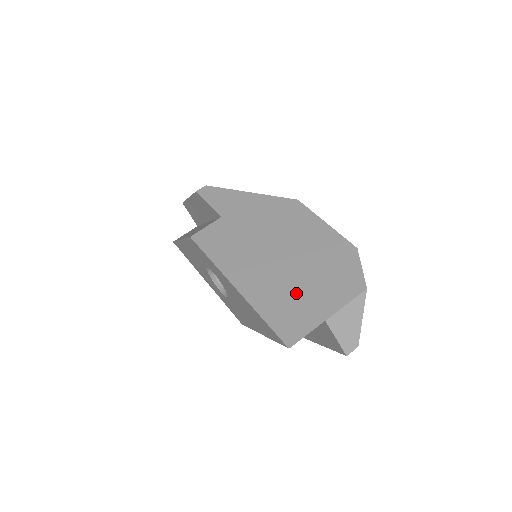
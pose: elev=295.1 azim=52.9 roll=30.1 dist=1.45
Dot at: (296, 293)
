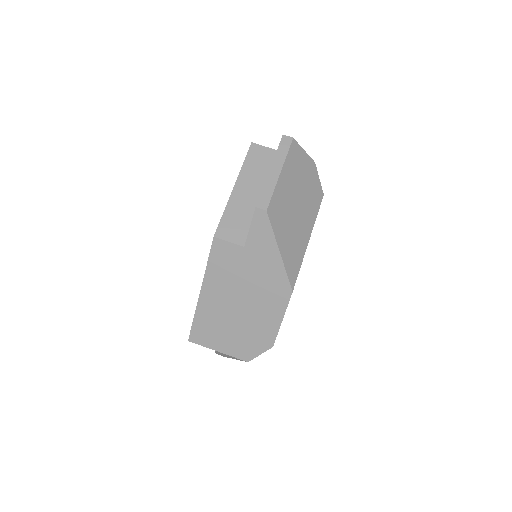
Dot at: (220, 329)
